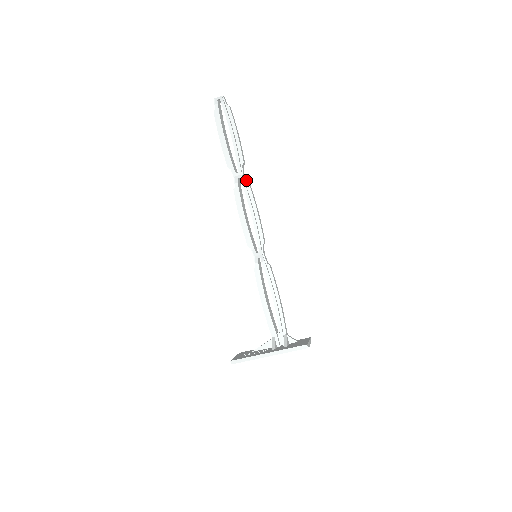
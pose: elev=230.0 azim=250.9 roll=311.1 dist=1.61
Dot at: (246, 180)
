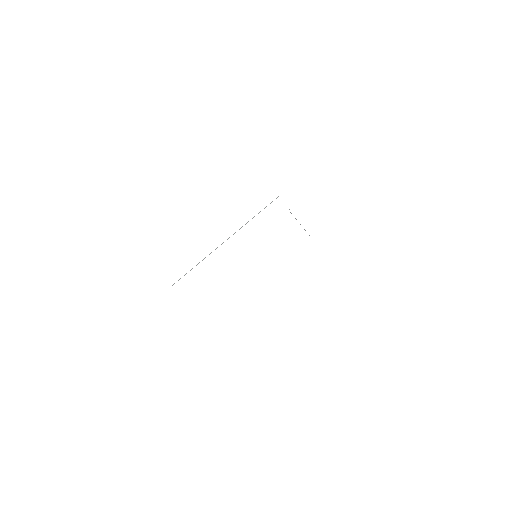
Dot at: occluded
